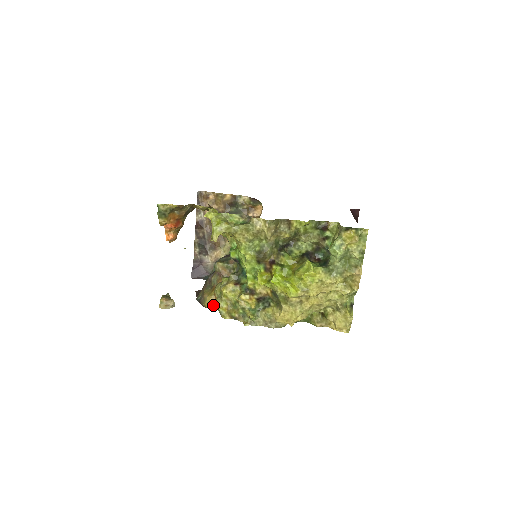
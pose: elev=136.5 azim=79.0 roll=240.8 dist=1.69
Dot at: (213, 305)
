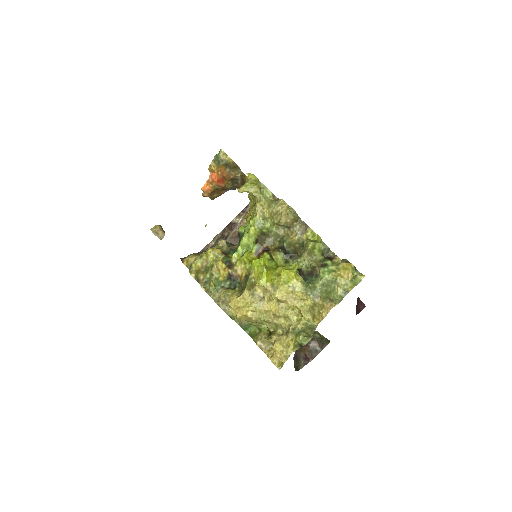
Dot at: (190, 264)
